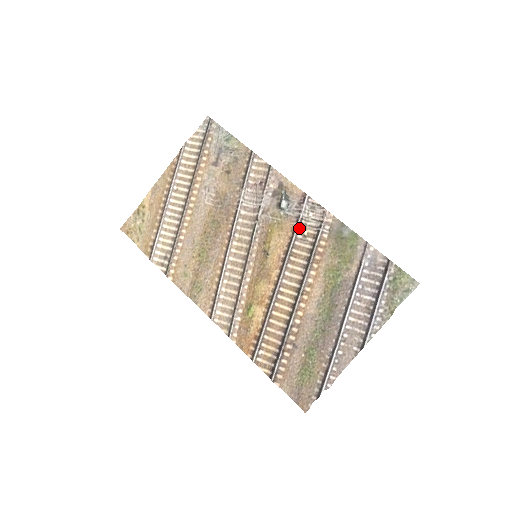
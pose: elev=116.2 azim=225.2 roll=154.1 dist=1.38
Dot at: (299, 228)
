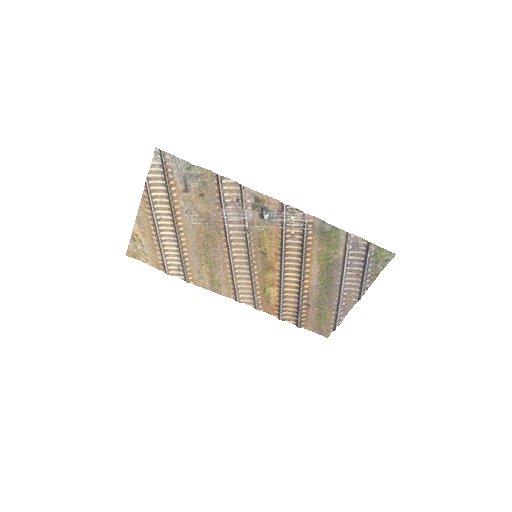
Dot at: (286, 231)
